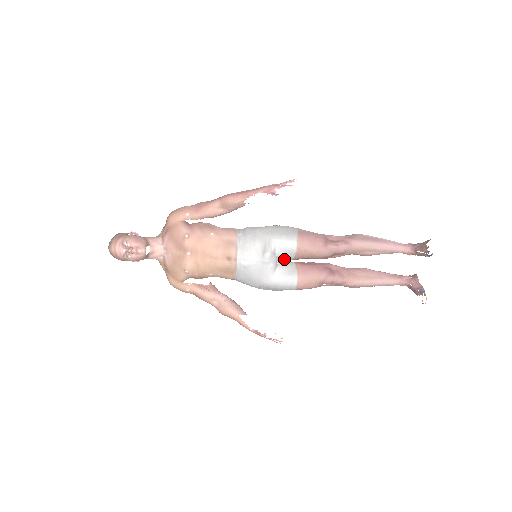
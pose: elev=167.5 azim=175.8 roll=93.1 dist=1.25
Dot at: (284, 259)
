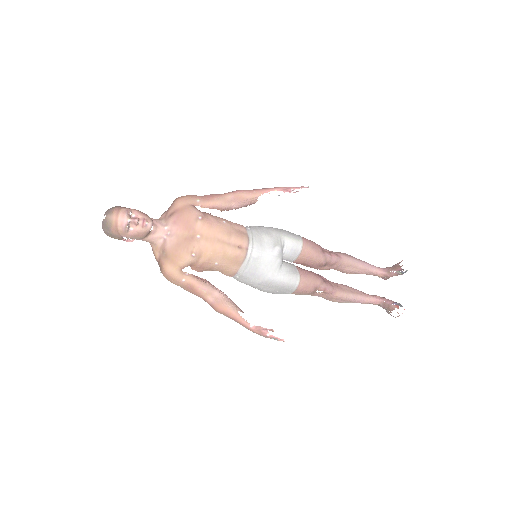
Dot at: (287, 259)
